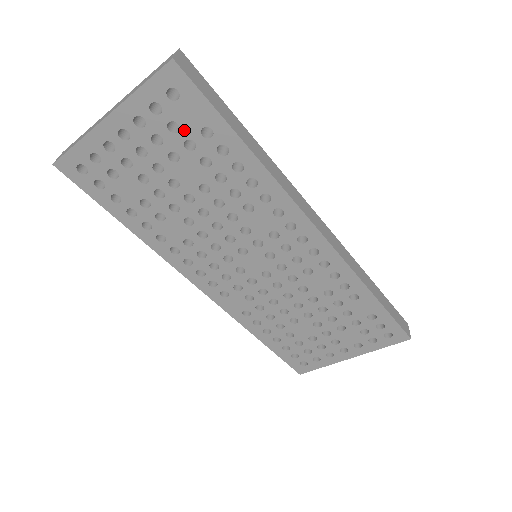
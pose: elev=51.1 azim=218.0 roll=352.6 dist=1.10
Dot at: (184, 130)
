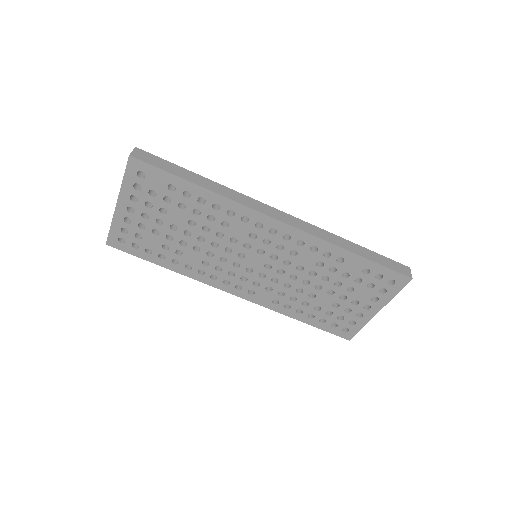
Dot at: (159, 192)
